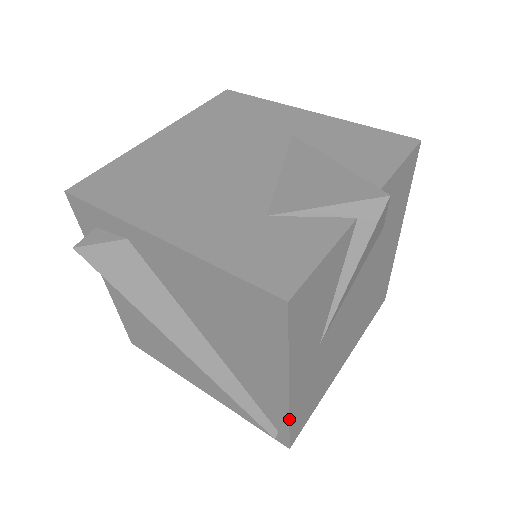
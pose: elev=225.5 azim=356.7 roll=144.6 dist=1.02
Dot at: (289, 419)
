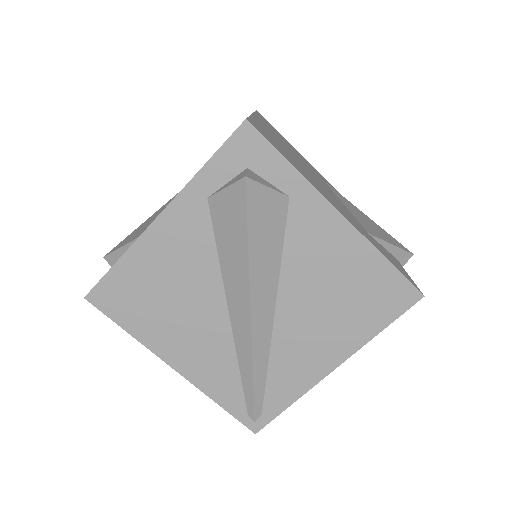
Dot at: occluded
